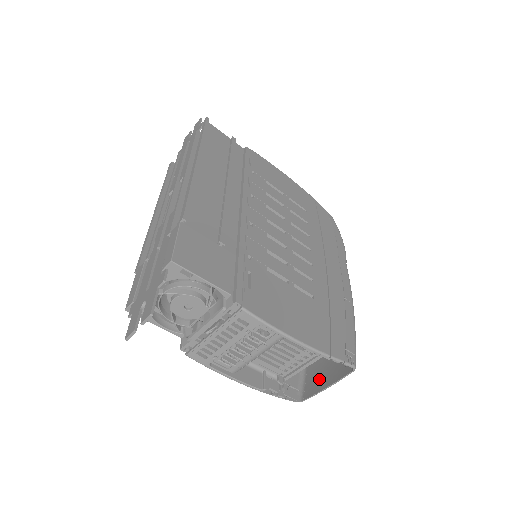
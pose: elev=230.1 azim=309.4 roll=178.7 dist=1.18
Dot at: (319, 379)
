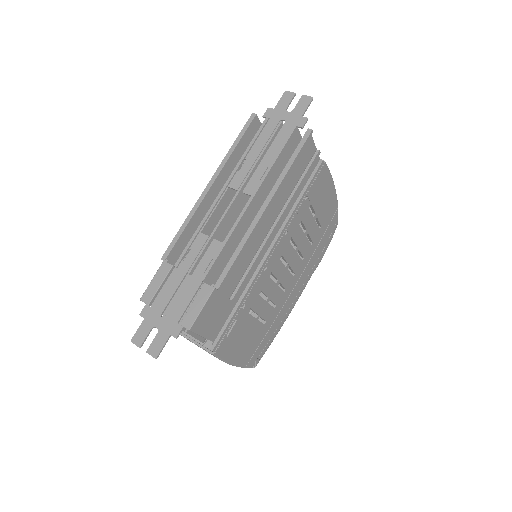
Dot at: occluded
